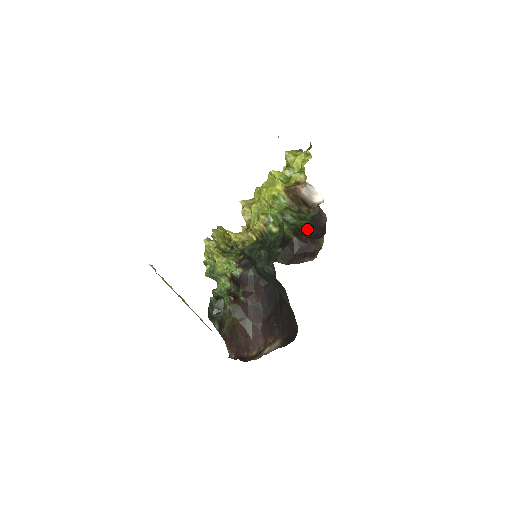
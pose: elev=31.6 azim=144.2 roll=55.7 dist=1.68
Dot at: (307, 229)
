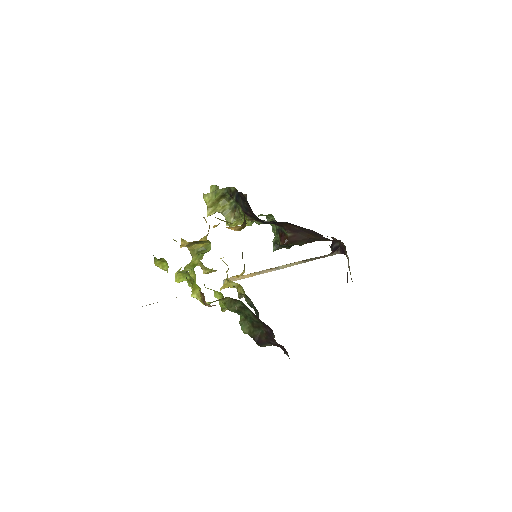
Dot at: (257, 320)
